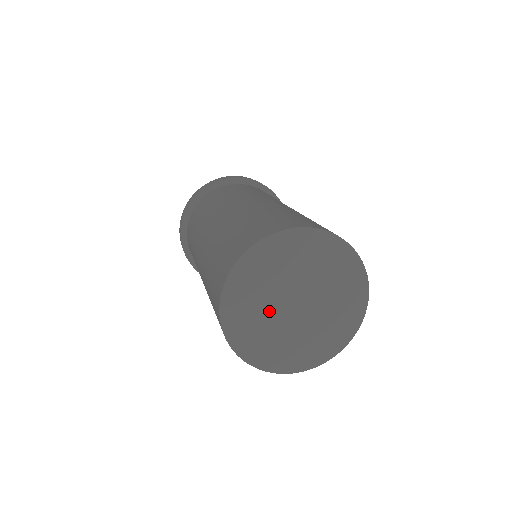
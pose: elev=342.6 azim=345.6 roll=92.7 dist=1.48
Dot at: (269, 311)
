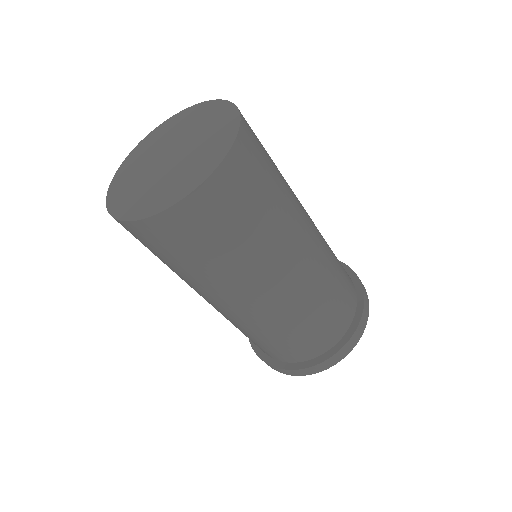
Dot at: (152, 180)
